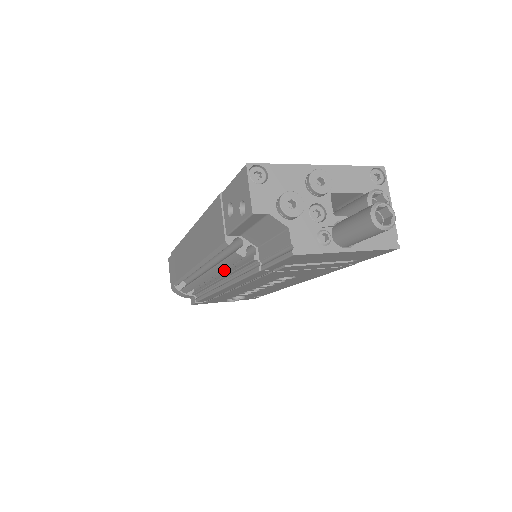
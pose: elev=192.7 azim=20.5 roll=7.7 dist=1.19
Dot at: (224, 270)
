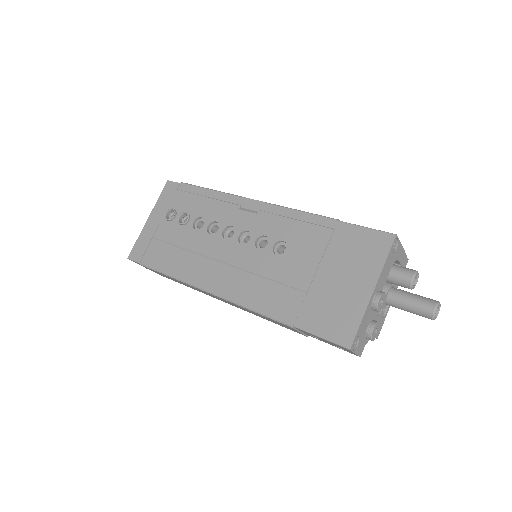
Dot at: occluded
